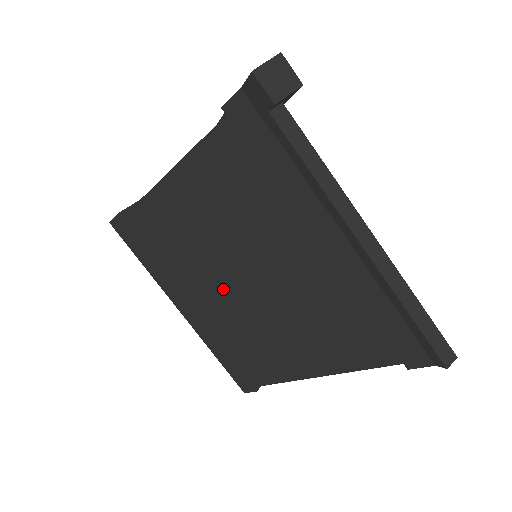
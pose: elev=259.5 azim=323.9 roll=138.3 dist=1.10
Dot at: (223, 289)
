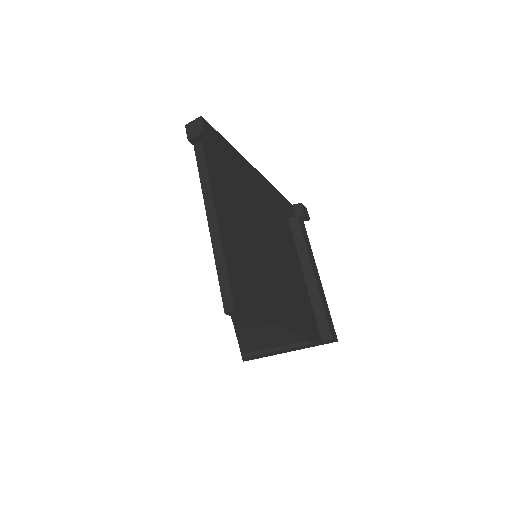
Dot at: occluded
